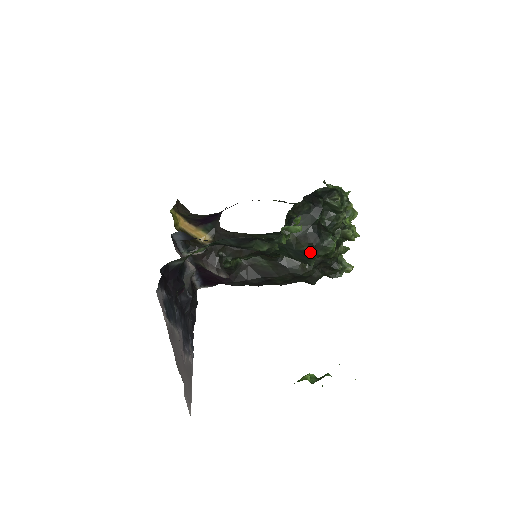
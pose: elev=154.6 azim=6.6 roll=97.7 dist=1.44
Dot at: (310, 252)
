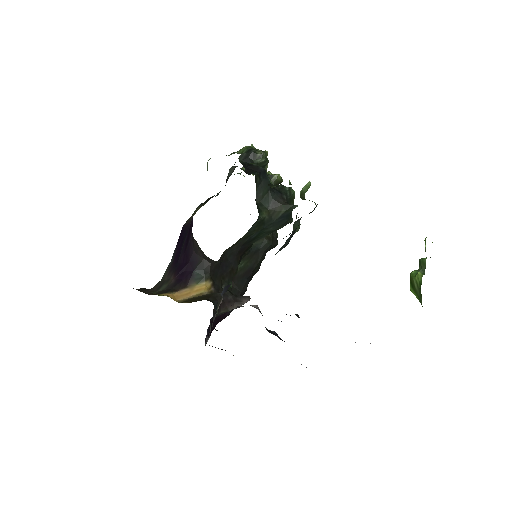
Dot at: (290, 210)
